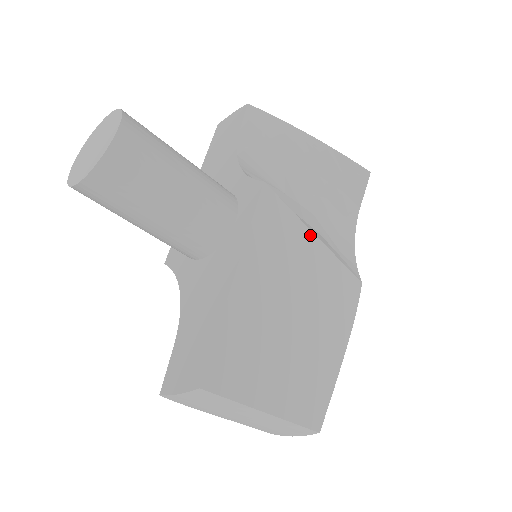
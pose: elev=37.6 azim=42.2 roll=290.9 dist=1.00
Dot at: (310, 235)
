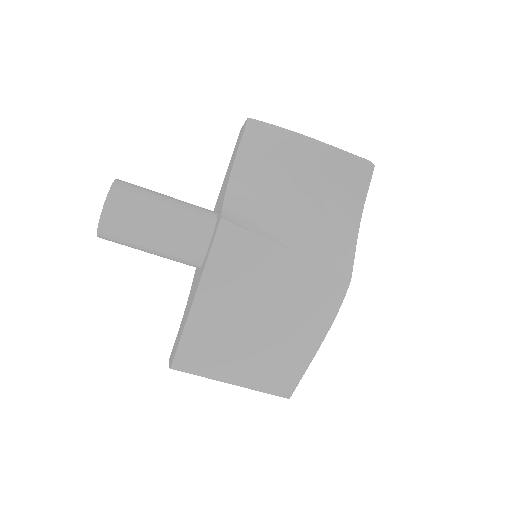
Dot at: (278, 250)
